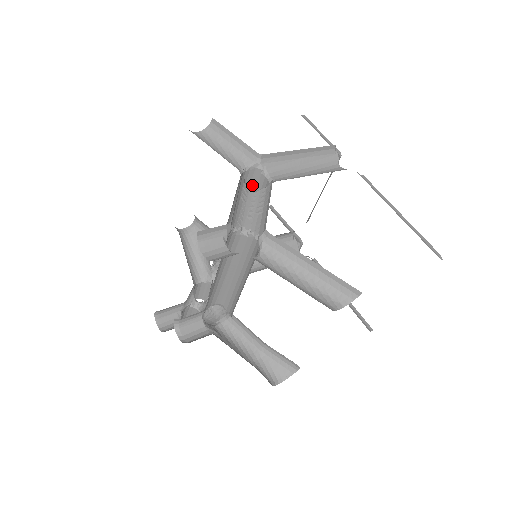
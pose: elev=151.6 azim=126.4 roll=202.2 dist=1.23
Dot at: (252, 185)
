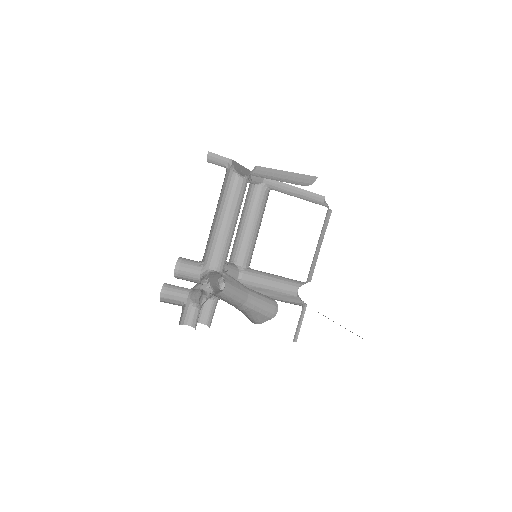
Dot at: (259, 202)
